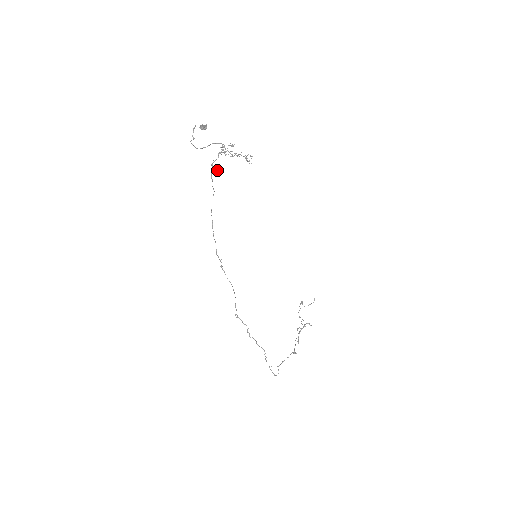
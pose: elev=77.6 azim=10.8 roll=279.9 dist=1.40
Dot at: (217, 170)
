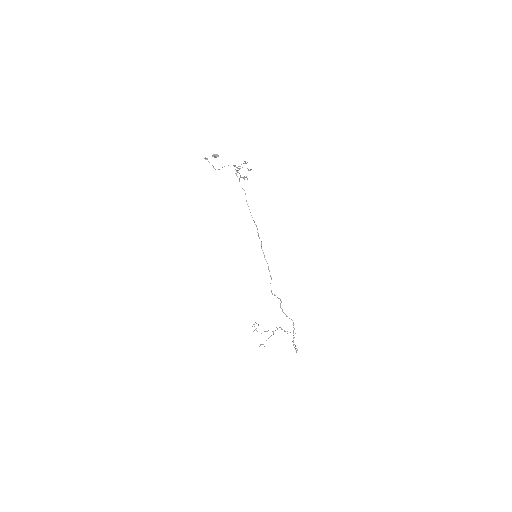
Dot at: occluded
